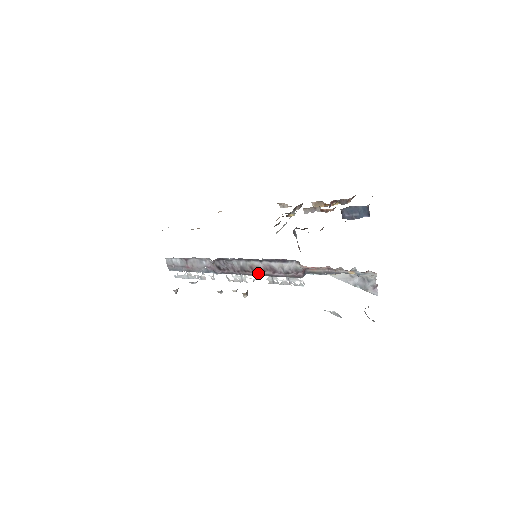
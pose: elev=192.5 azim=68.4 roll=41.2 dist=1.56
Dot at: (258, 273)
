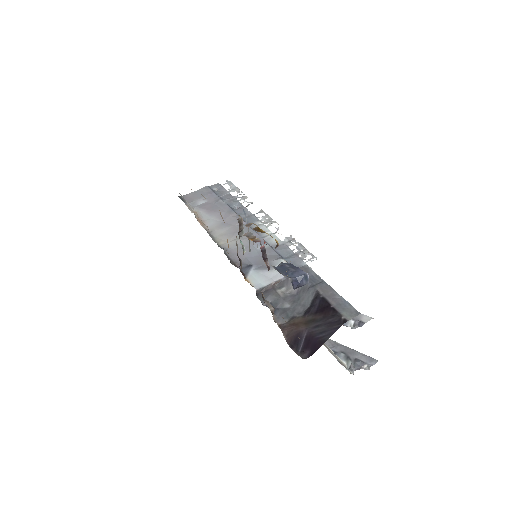
Dot at: occluded
